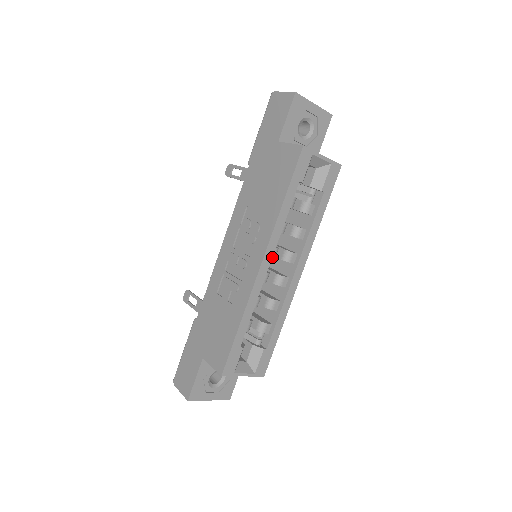
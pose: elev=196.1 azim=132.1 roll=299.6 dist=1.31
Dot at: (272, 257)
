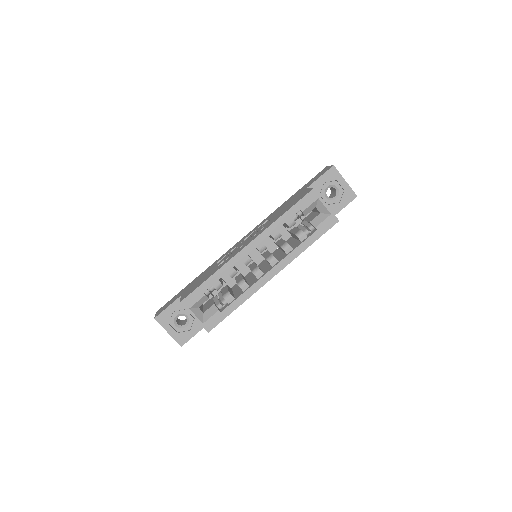
Dot at: (258, 249)
